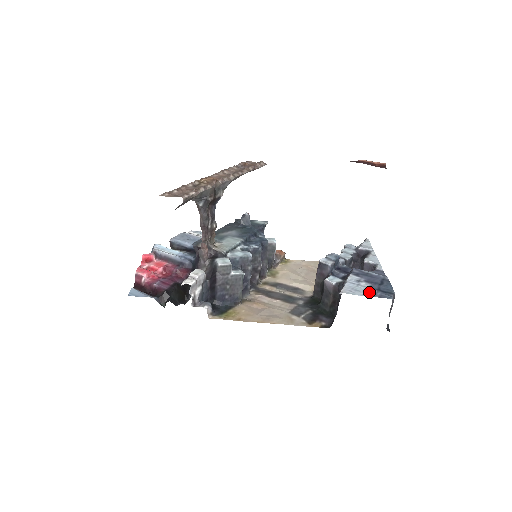
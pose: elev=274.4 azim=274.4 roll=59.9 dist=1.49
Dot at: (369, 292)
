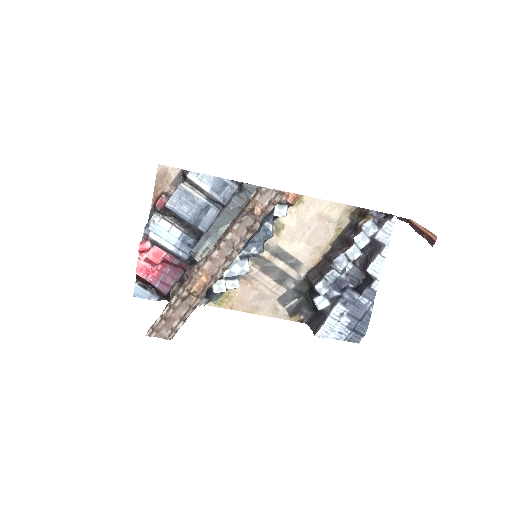
Dot at: (343, 333)
